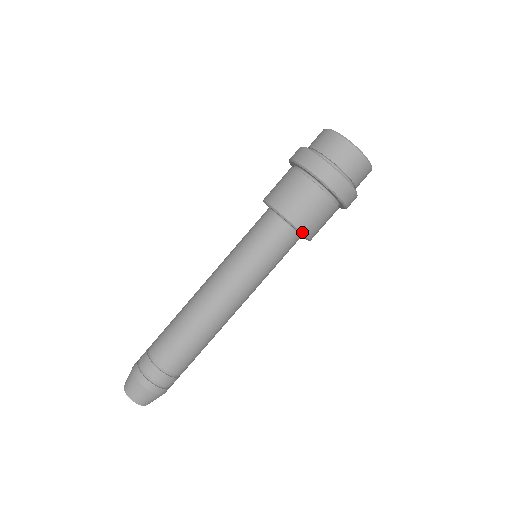
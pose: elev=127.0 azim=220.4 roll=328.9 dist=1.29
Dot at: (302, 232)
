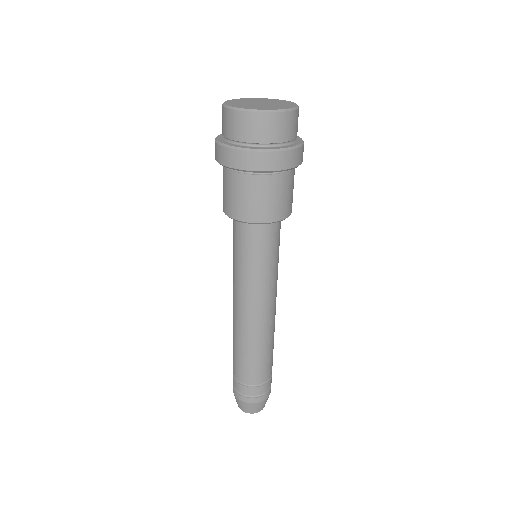
Dot at: (245, 221)
